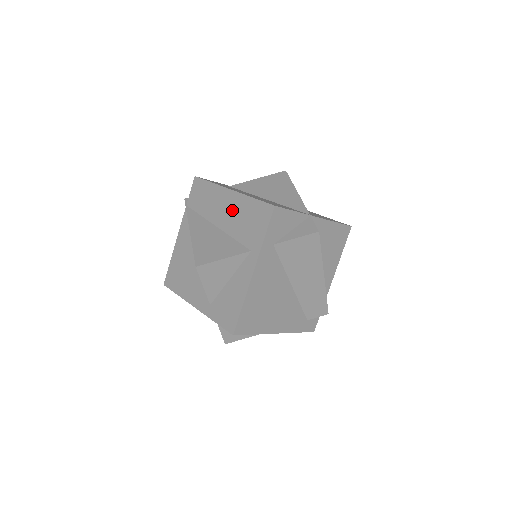
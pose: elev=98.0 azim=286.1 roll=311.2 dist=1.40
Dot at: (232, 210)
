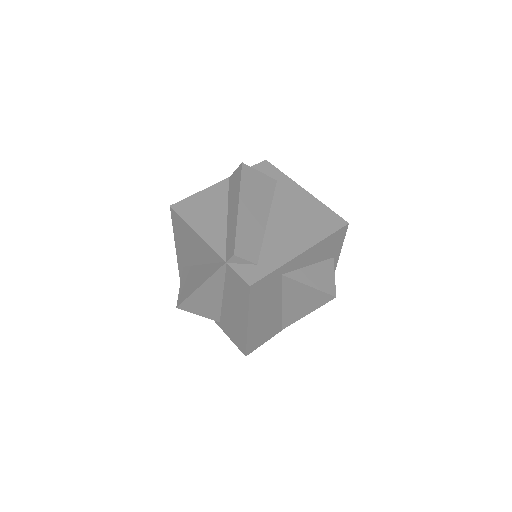
Dot at: (236, 319)
